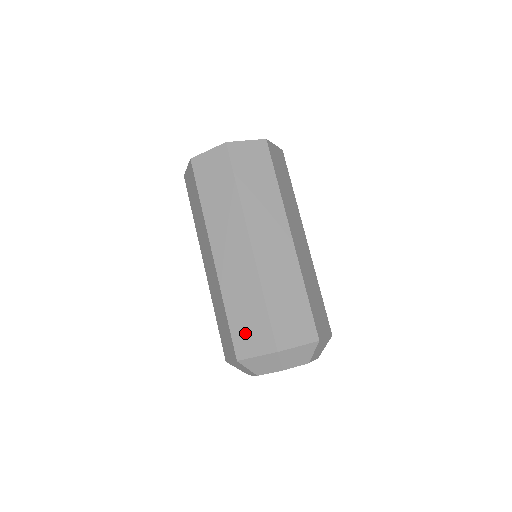
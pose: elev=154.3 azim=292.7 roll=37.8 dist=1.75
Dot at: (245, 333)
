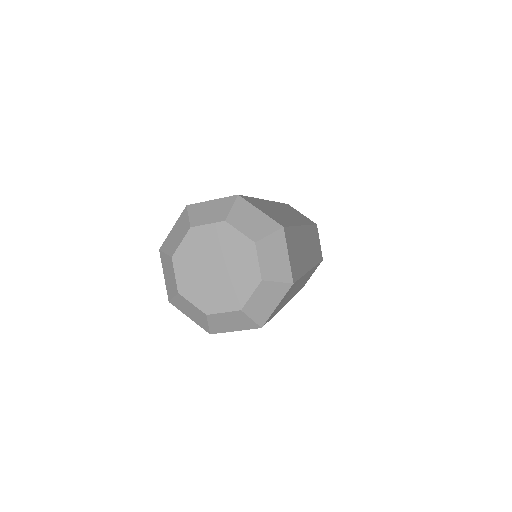
Dot at: occluded
